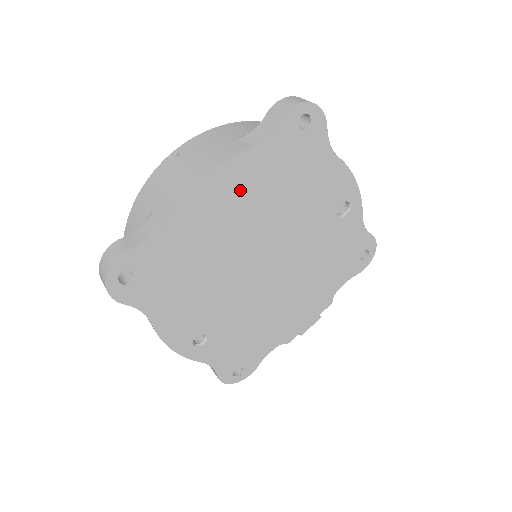
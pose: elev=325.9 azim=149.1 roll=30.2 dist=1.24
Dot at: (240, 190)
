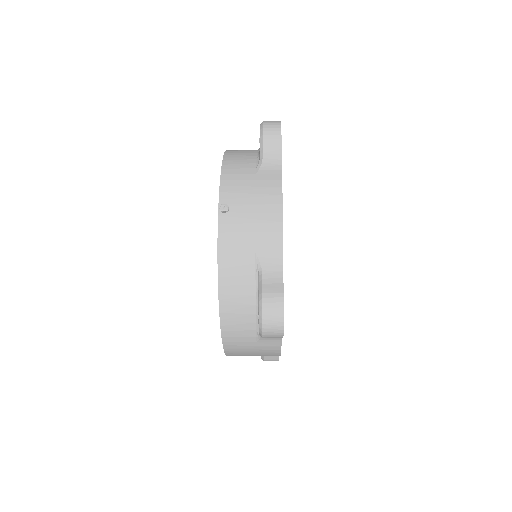
Dot at: occluded
